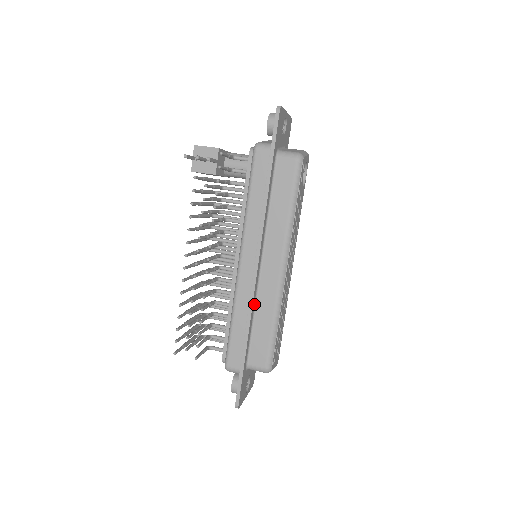
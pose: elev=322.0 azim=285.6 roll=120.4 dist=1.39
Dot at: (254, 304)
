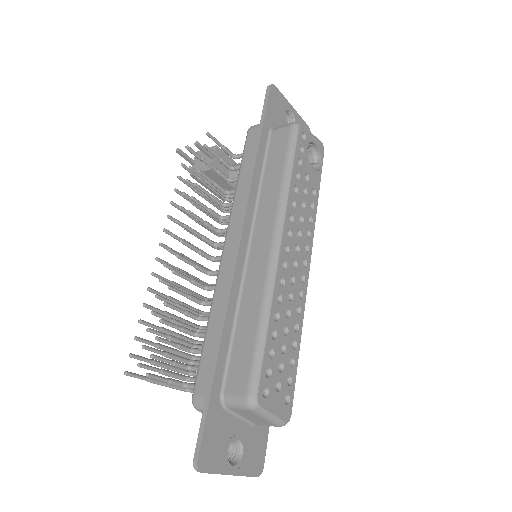
Dot at: (237, 298)
